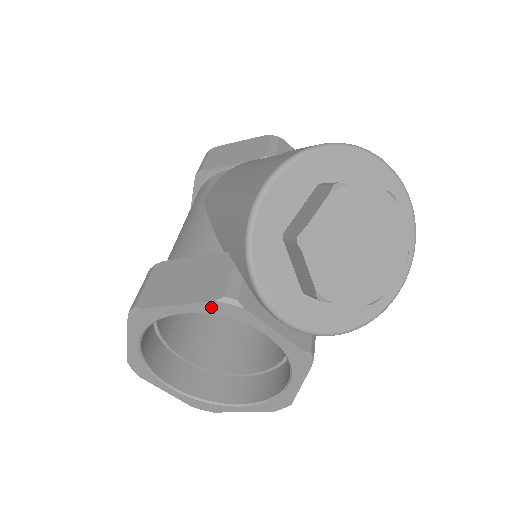
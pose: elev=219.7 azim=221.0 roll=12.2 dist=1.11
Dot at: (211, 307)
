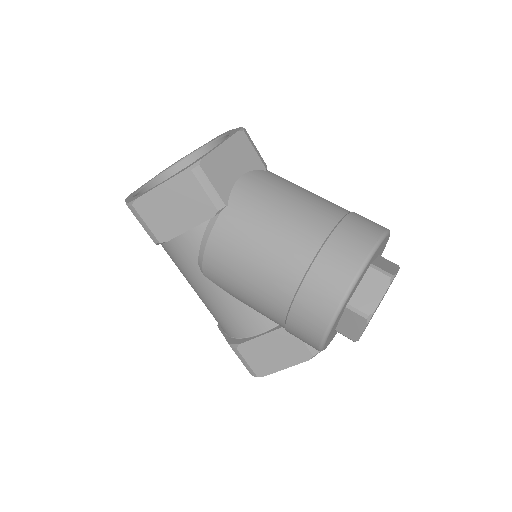
Dot at: (305, 358)
